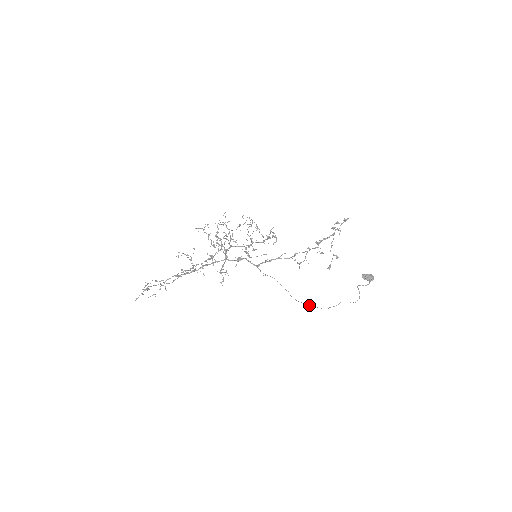
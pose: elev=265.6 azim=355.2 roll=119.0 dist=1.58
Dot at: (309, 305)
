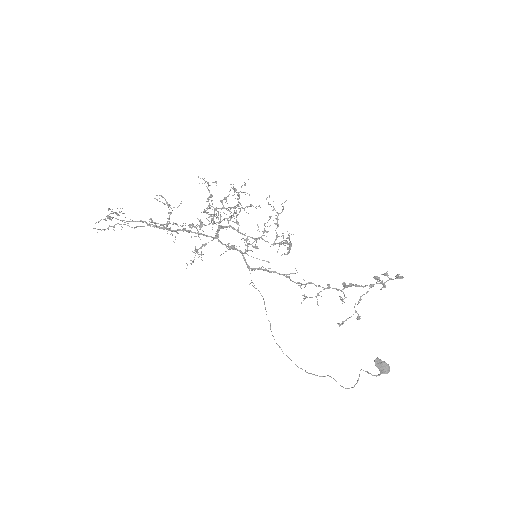
Dot at: (286, 355)
